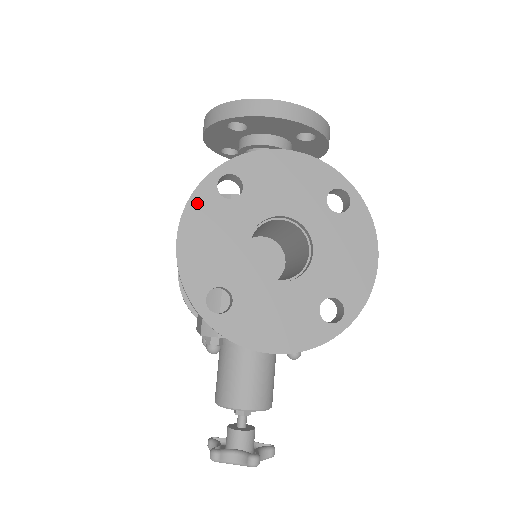
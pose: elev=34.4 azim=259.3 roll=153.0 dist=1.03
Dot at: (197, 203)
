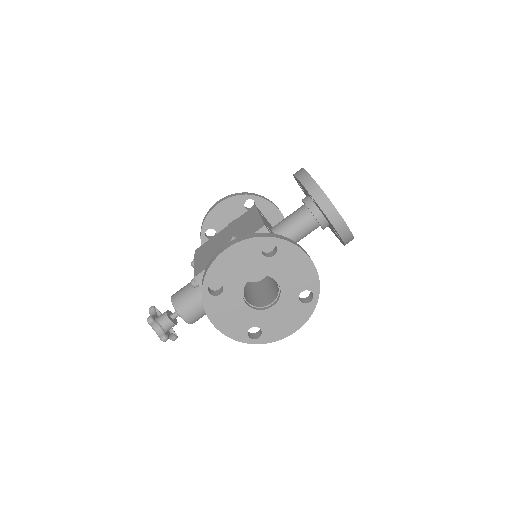
Dot at: (248, 244)
